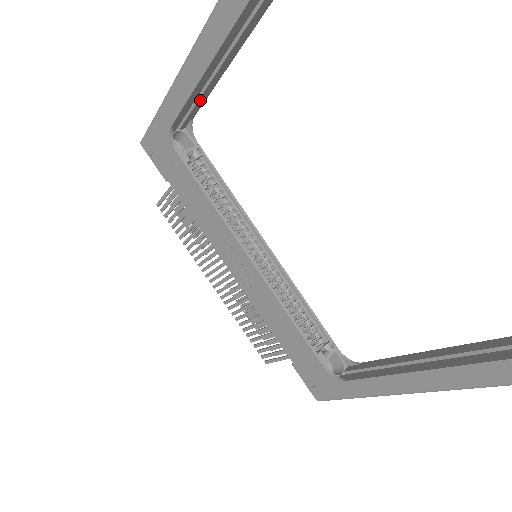
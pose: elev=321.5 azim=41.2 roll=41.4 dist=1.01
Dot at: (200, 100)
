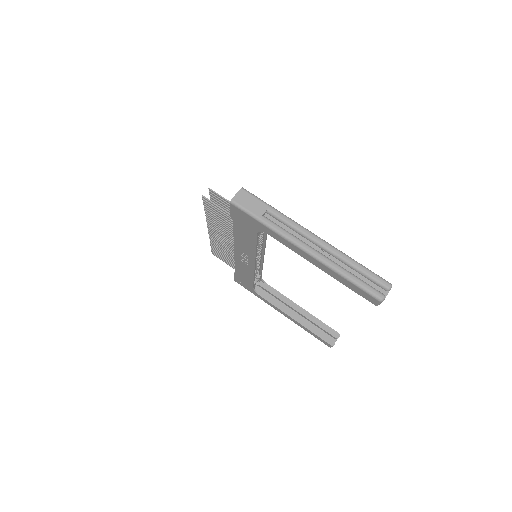
Dot at: occluded
